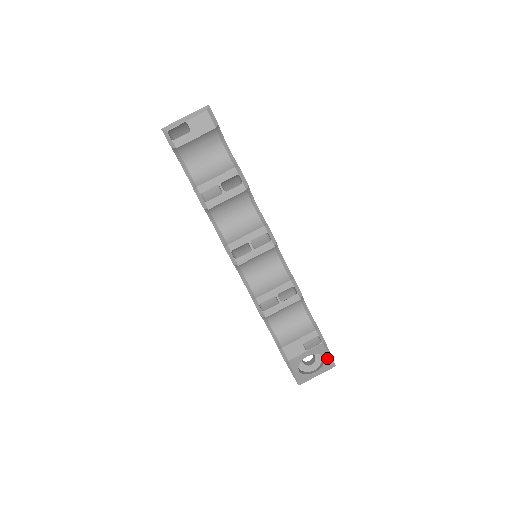
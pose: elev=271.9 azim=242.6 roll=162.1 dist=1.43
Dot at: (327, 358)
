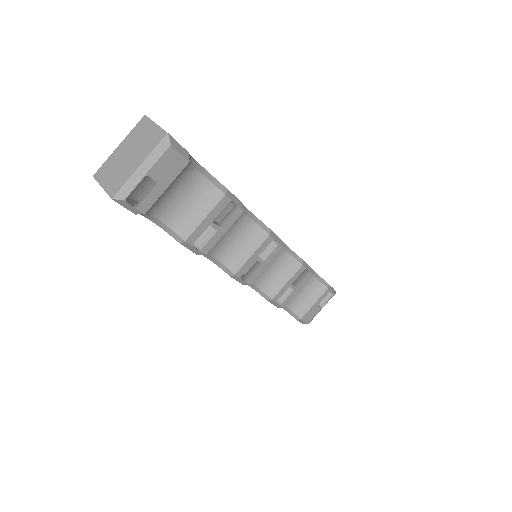
Dot at: occluded
